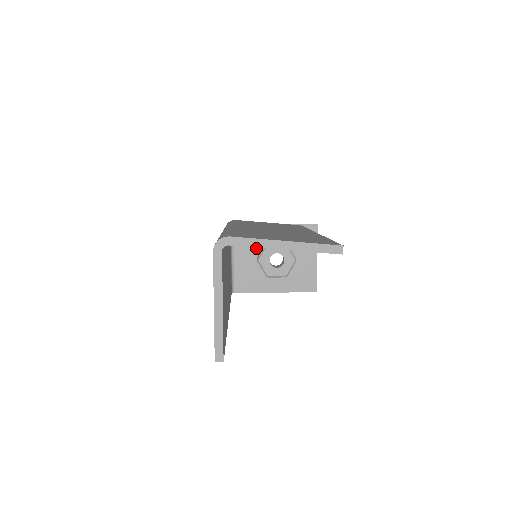
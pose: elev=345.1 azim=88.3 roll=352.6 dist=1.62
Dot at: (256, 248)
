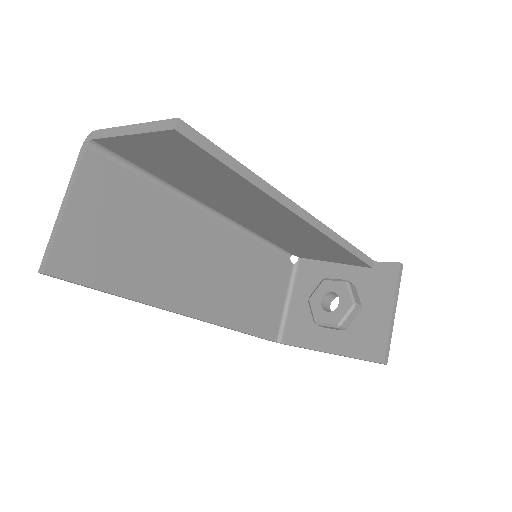
Dot at: occluded
